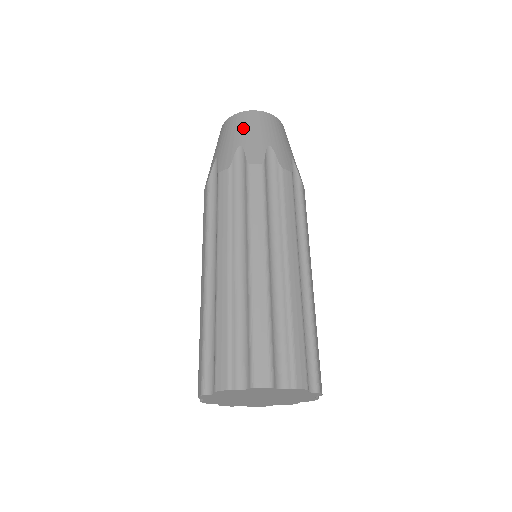
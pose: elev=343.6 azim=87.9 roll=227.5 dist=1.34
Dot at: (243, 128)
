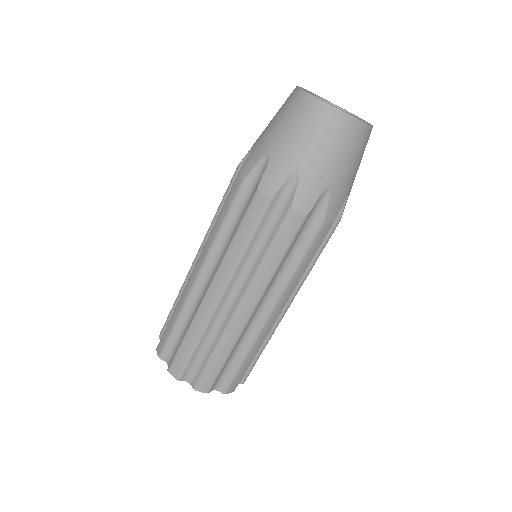
Dot at: (289, 127)
